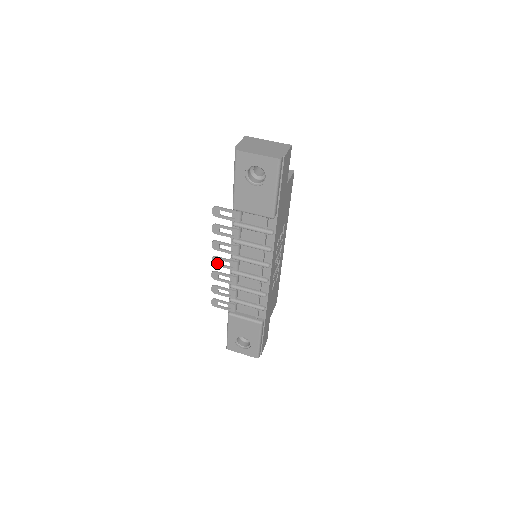
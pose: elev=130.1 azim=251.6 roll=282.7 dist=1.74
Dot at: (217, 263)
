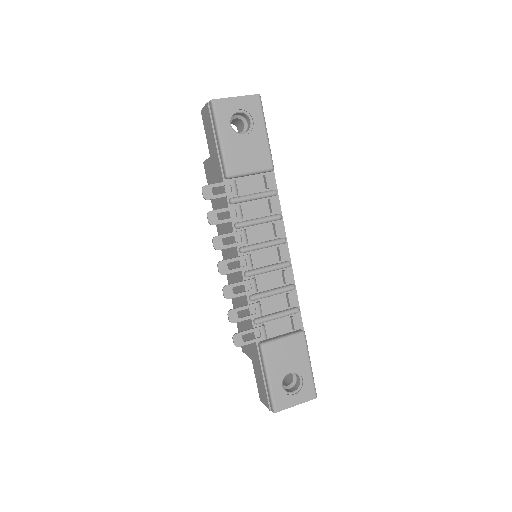
Dot at: (226, 270)
